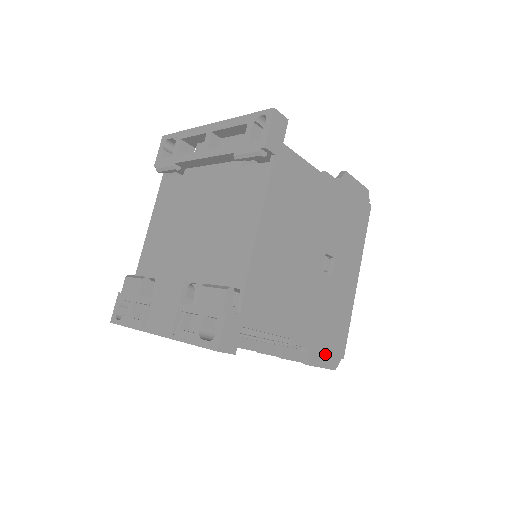
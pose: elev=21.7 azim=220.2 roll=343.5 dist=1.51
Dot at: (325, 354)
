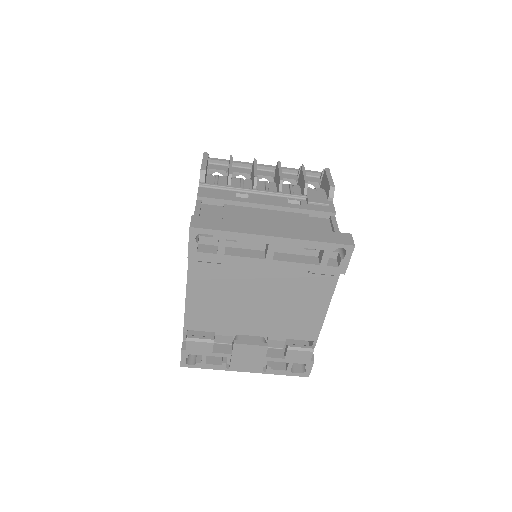
Dot at: occluded
